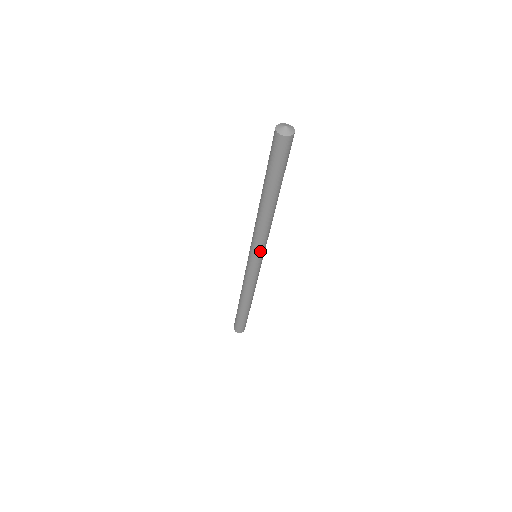
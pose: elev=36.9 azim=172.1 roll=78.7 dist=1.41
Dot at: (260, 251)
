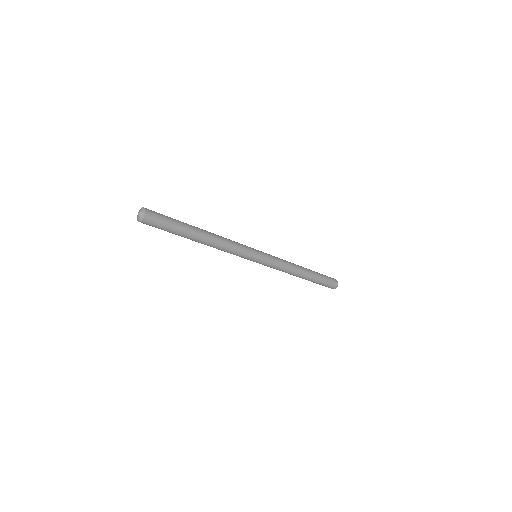
Dot at: occluded
